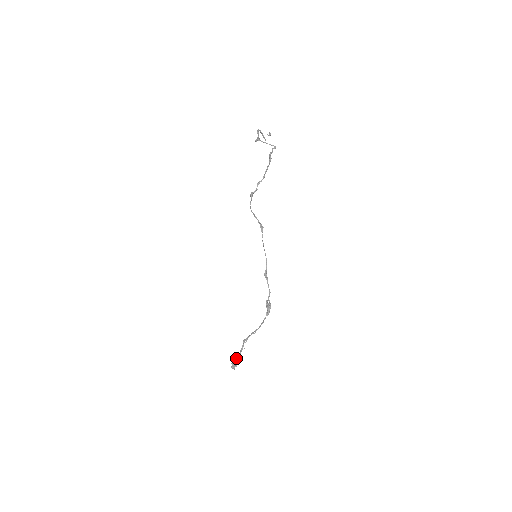
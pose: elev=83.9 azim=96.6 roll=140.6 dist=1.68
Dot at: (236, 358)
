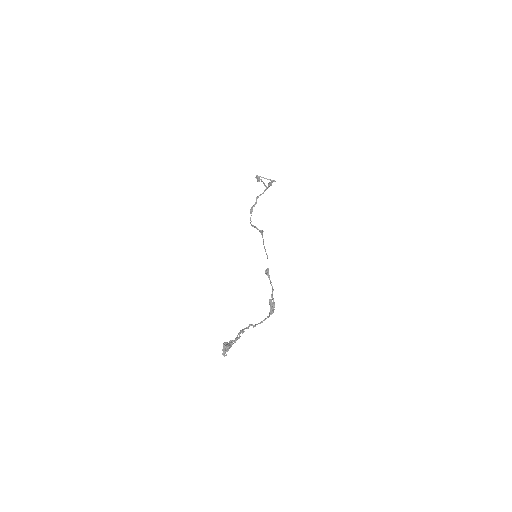
Dot at: (229, 343)
